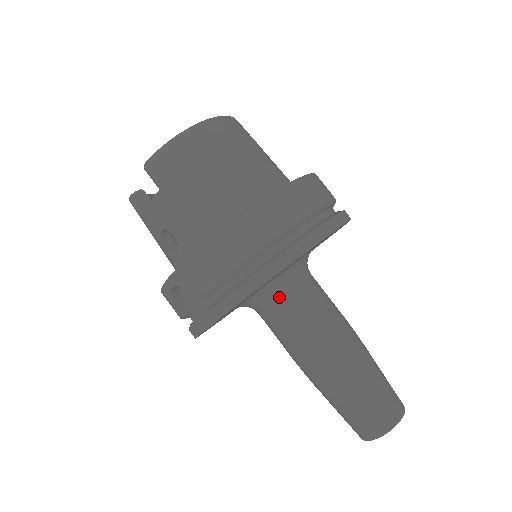
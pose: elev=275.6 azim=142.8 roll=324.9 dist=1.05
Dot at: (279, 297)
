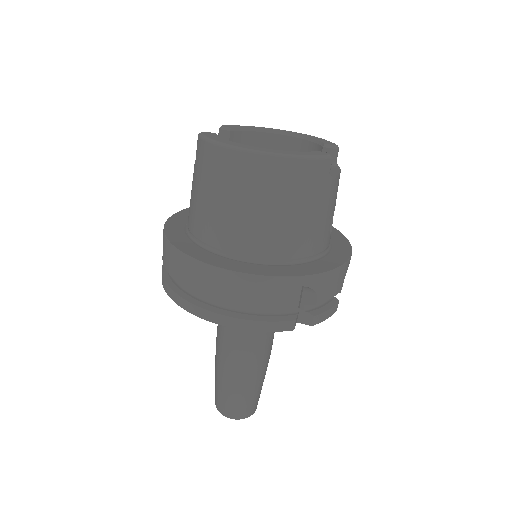
Dot at: occluded
